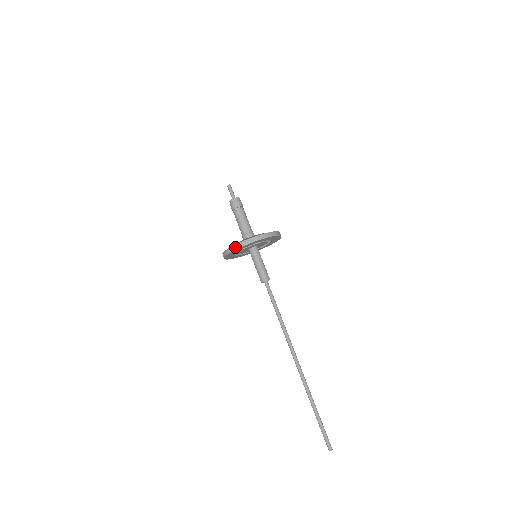
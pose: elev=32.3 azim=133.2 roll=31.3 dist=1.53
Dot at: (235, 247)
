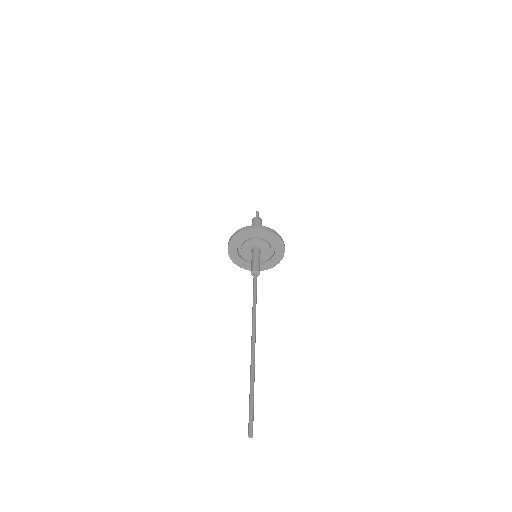
Dot at: (242, 229)
